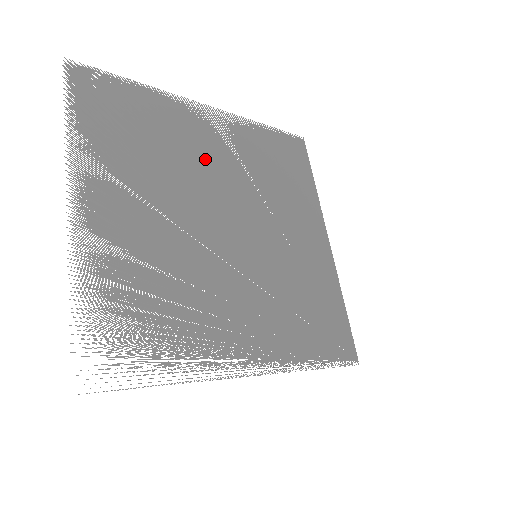
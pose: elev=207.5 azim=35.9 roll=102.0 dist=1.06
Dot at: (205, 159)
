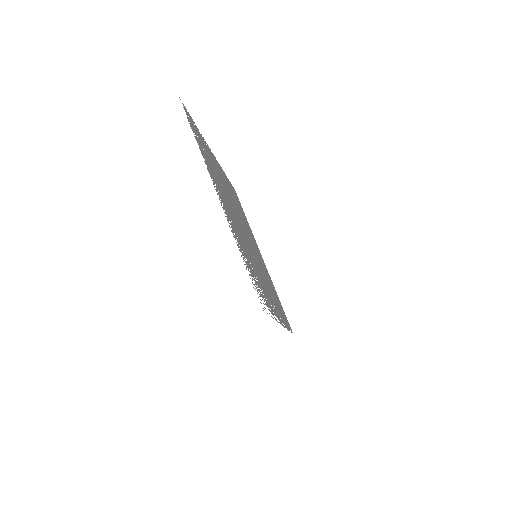
Dot at: occluded
